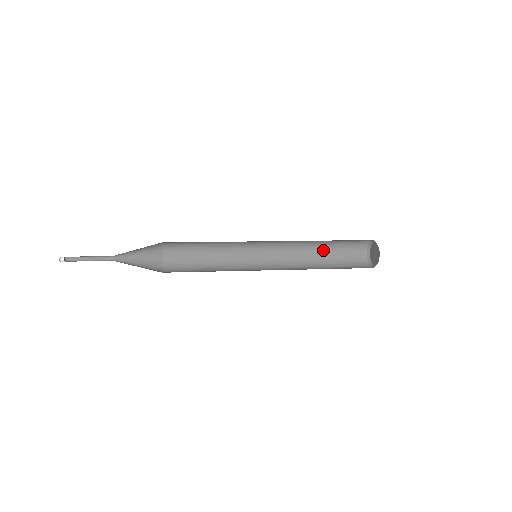
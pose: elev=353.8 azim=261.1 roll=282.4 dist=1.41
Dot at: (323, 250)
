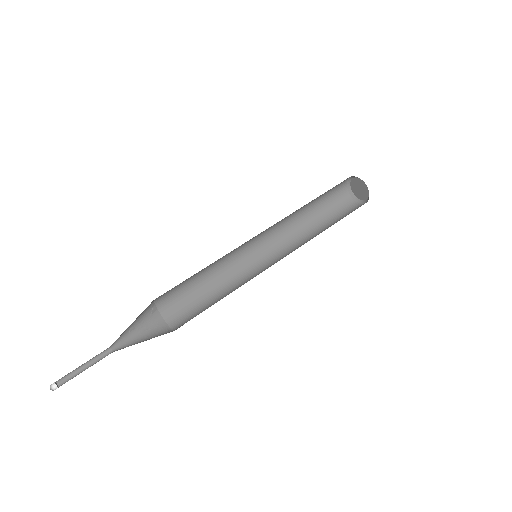
Dot at: (310, 202)
